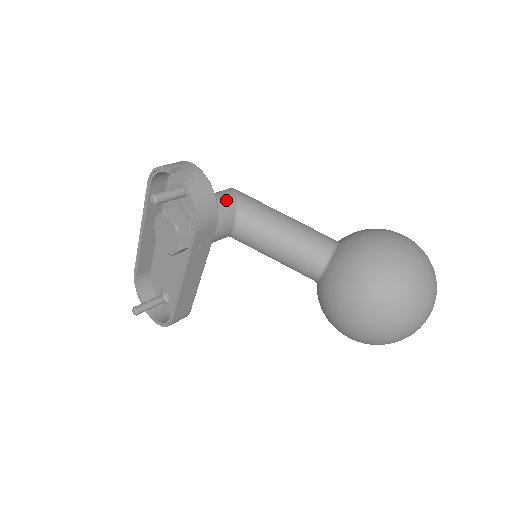
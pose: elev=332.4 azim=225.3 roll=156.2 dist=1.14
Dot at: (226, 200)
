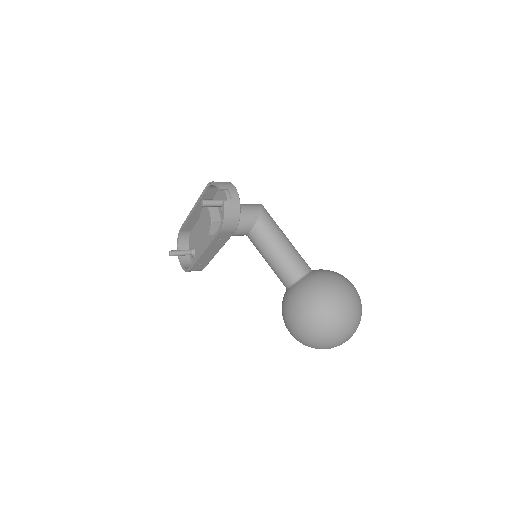
Dot at: (252, 214)
